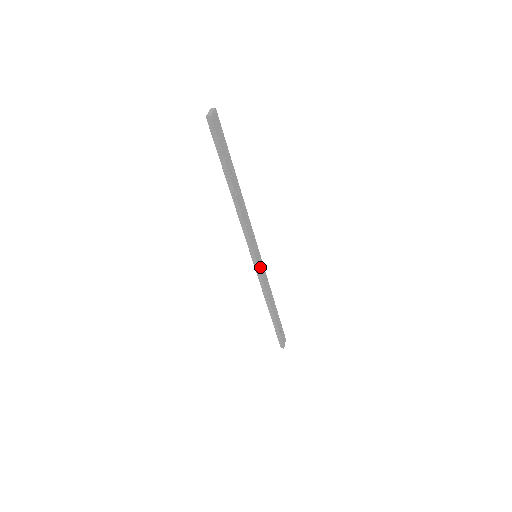
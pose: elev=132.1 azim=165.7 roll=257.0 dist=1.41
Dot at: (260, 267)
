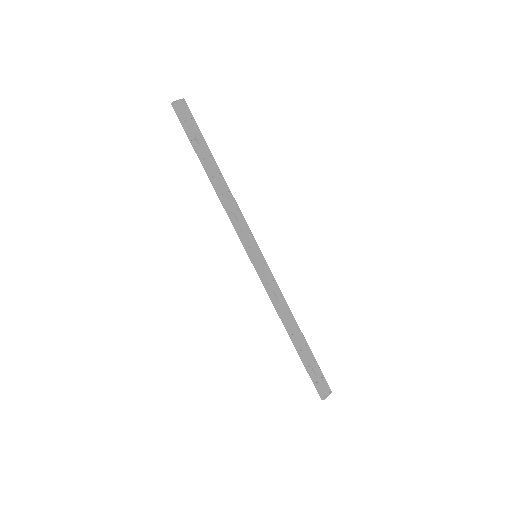
Dot at: (262, 270)
